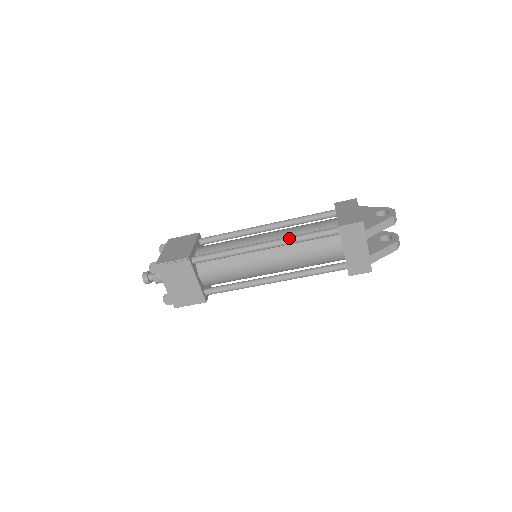
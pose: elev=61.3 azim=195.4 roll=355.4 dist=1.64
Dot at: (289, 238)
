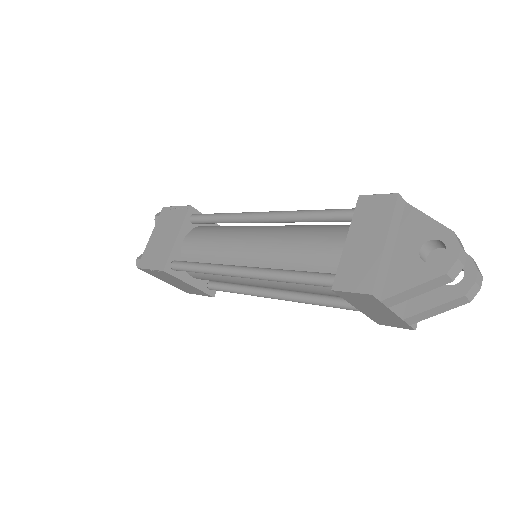
Dot at: (270, 275)
